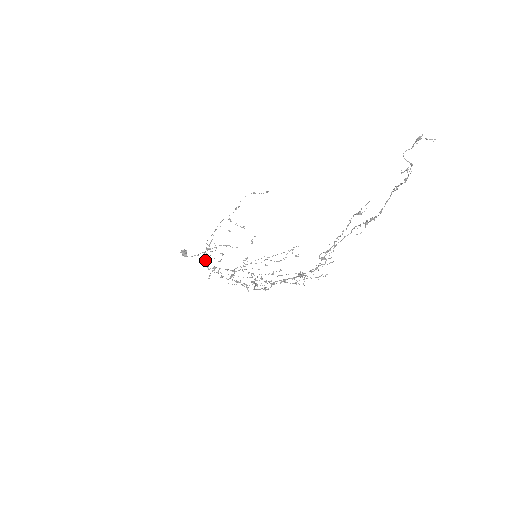
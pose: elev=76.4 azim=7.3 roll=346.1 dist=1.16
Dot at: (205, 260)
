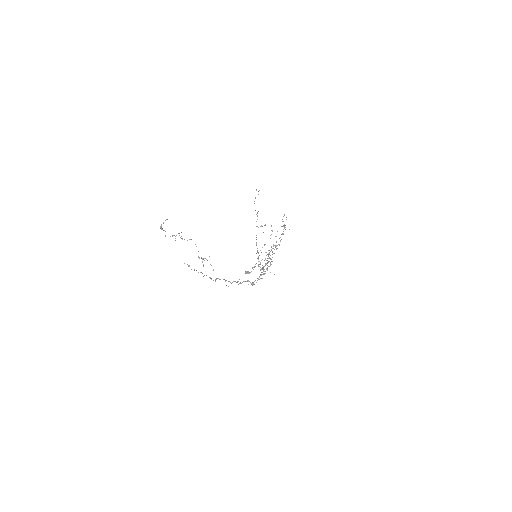
Dot at: (258, 266)
